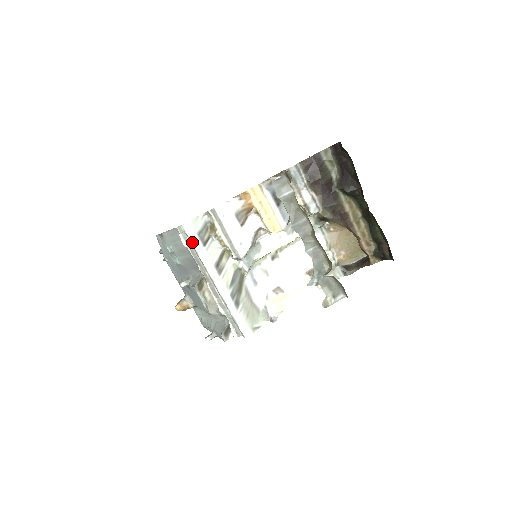
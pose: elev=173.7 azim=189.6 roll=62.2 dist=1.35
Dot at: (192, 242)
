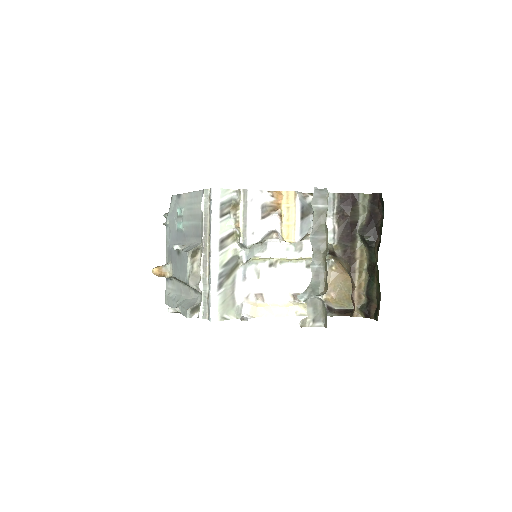
Dot at: (212, 207)
